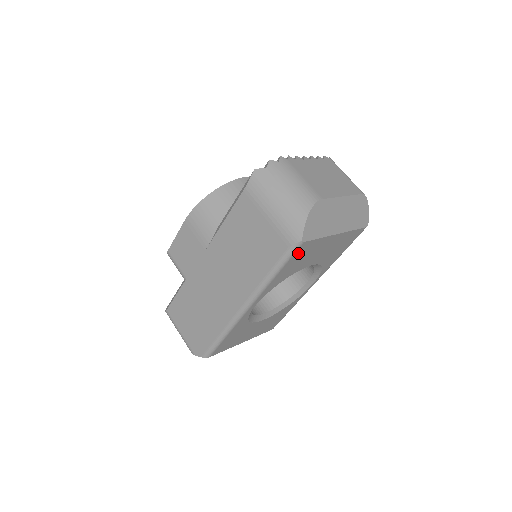
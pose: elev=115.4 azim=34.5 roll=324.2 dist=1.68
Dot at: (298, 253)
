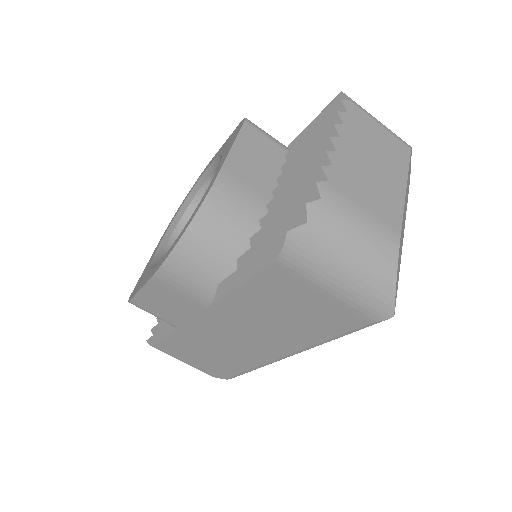
Dot at: occluded
